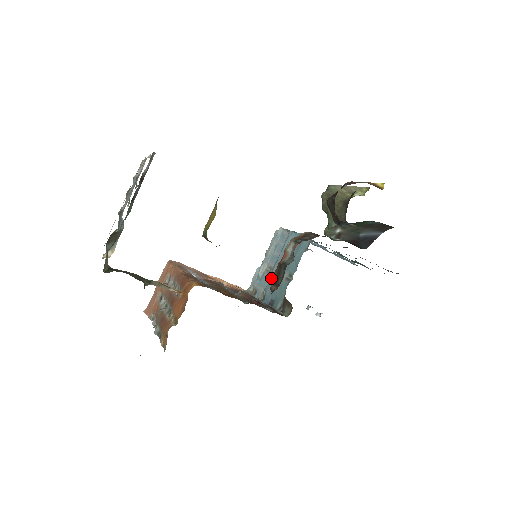
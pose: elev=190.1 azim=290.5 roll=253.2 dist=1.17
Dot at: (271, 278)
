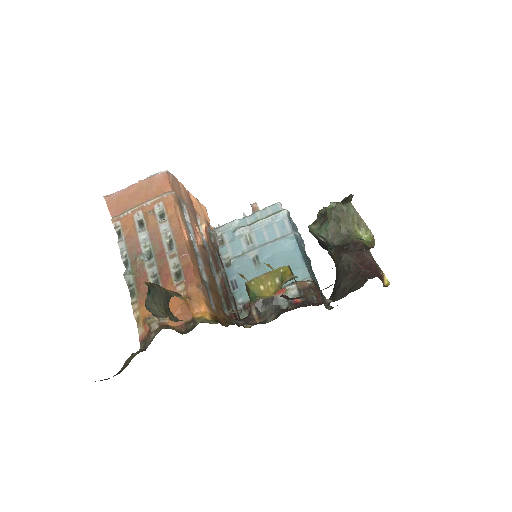
Dot at: (247, 257)
